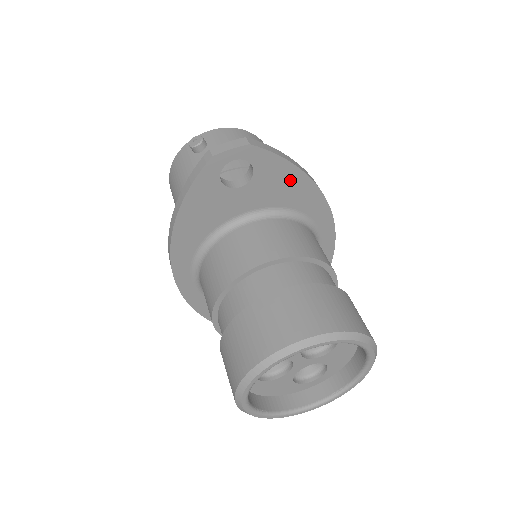
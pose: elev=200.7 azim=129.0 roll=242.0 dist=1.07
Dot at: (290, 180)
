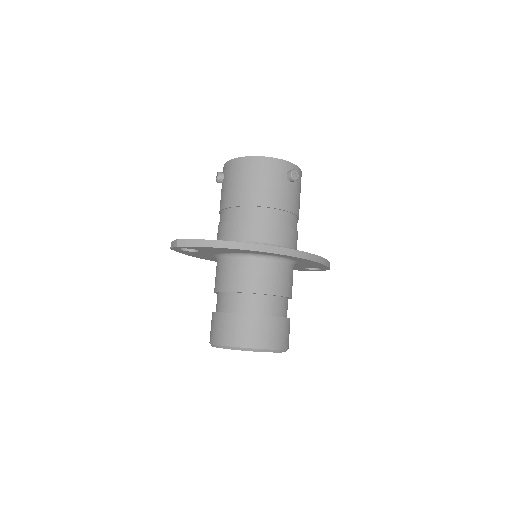
Dot at: (216, 249)
